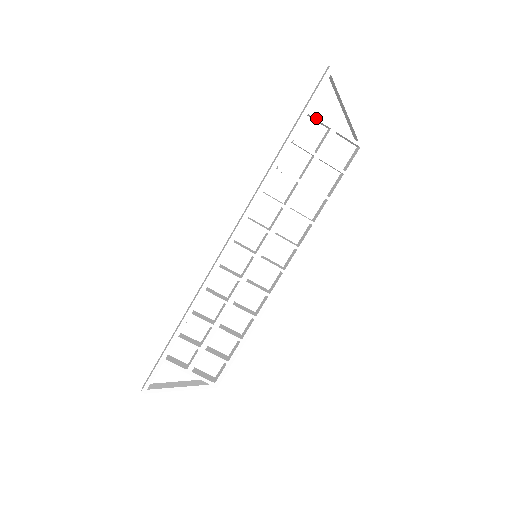
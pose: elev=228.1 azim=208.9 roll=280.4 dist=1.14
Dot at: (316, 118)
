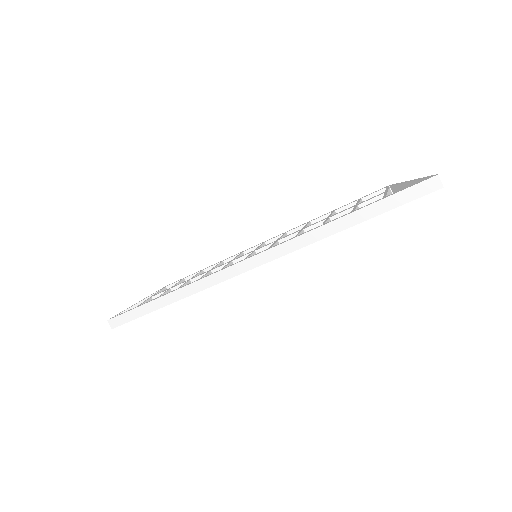
Dot at: occluded
